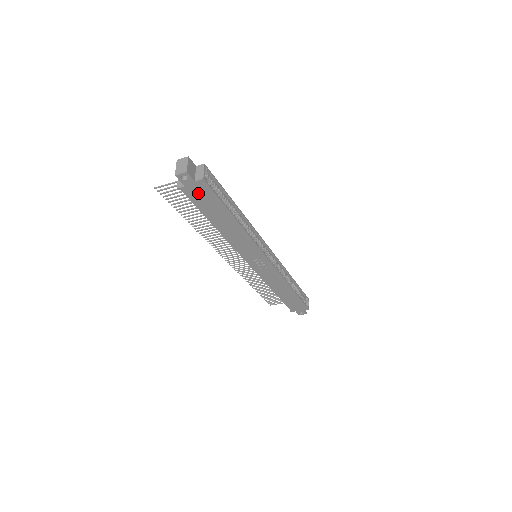
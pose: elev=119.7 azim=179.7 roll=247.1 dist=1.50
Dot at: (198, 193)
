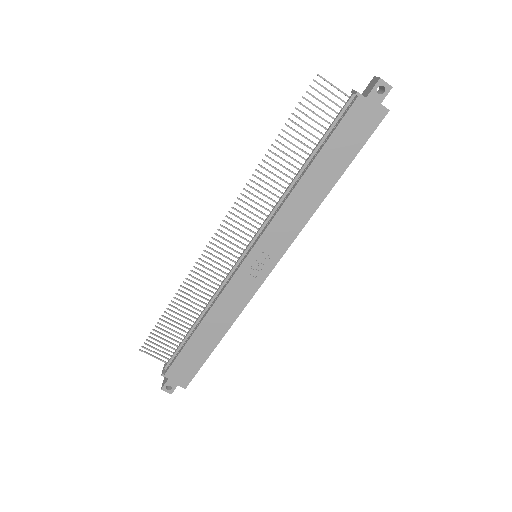
Dot at: (361, 118)
